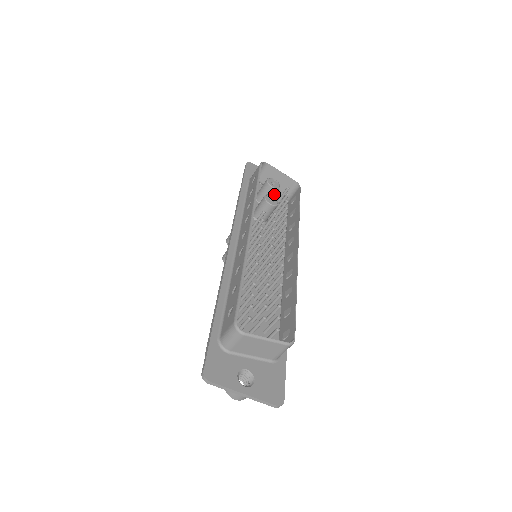
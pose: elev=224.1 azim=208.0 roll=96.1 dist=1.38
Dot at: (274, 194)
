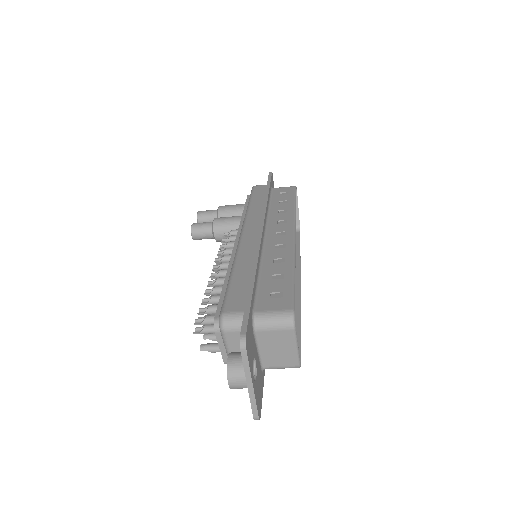
Dot at: occluded
